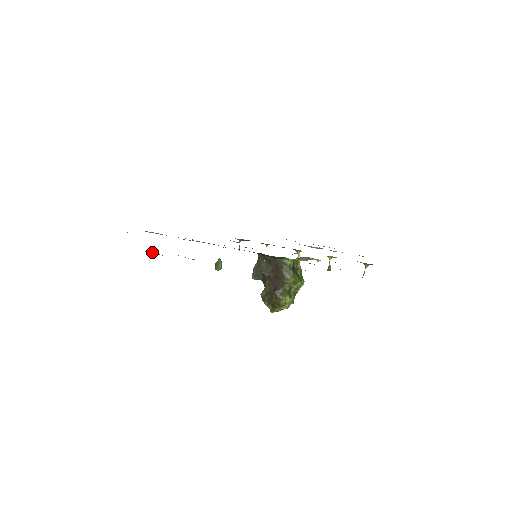
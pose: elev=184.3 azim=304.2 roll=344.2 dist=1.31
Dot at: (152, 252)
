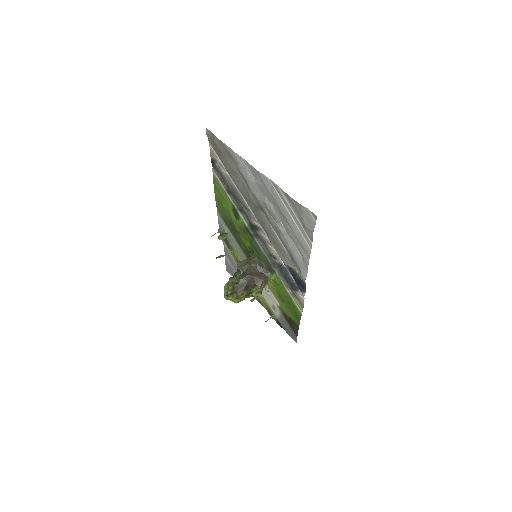
Dot at: (270, 203)
